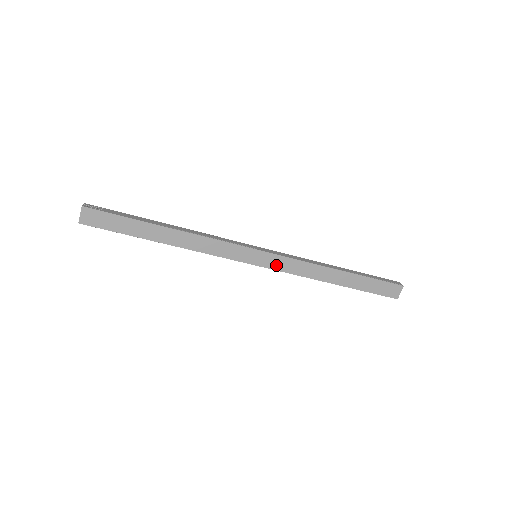
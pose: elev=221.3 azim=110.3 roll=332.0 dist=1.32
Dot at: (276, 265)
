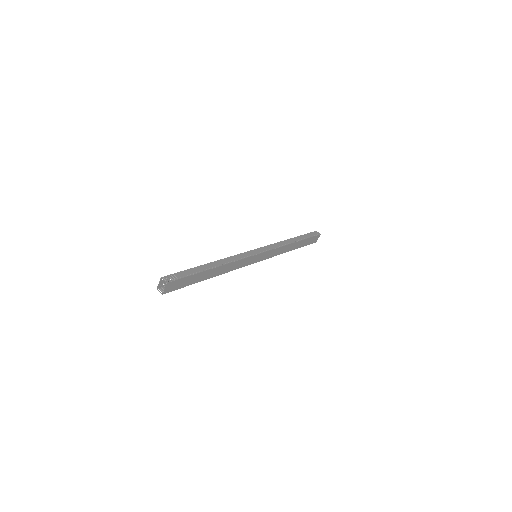
Dot at: (267, 256)
